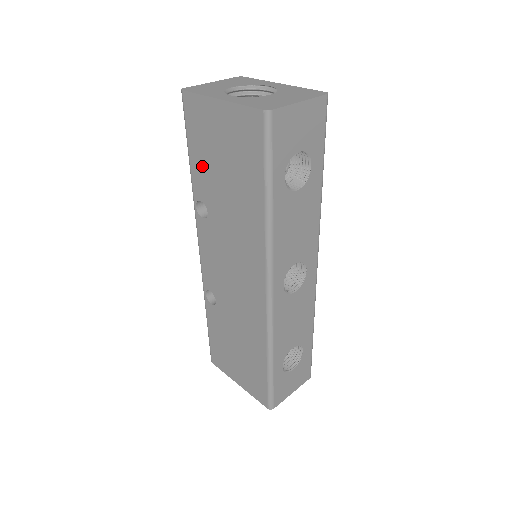
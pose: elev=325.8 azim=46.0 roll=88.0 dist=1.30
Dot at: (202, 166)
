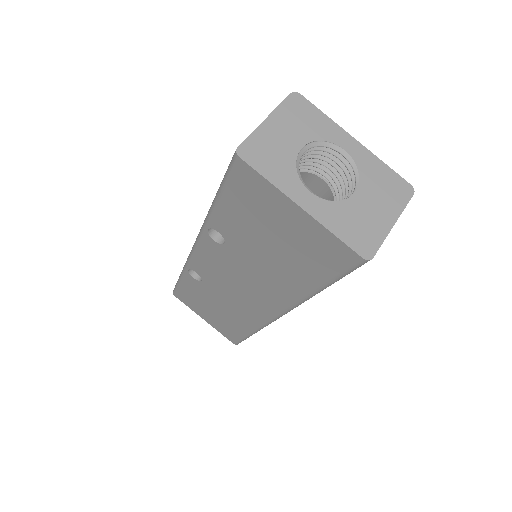
Dot at: (237, 219)
